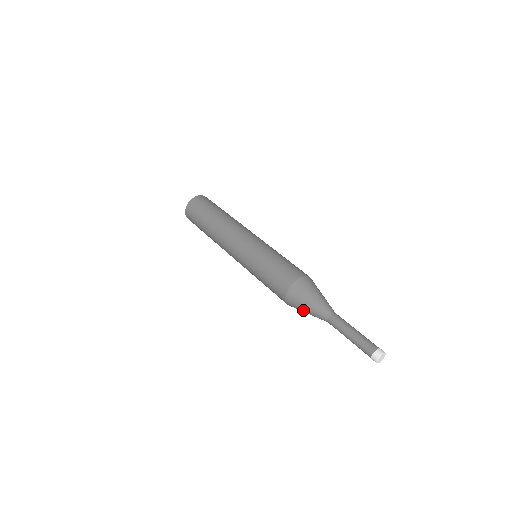
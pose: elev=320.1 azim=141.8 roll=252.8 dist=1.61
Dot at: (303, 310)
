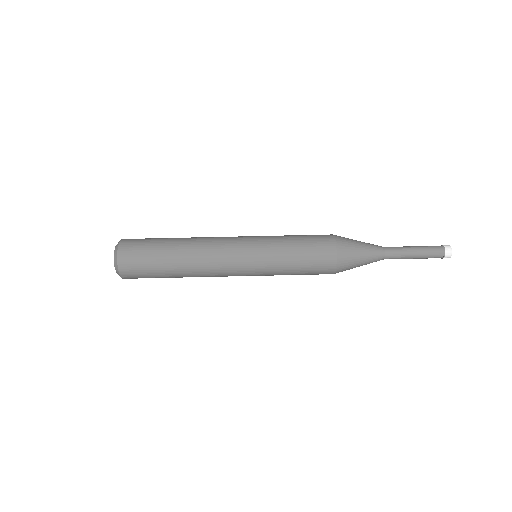
Dot at: (358, 262)
